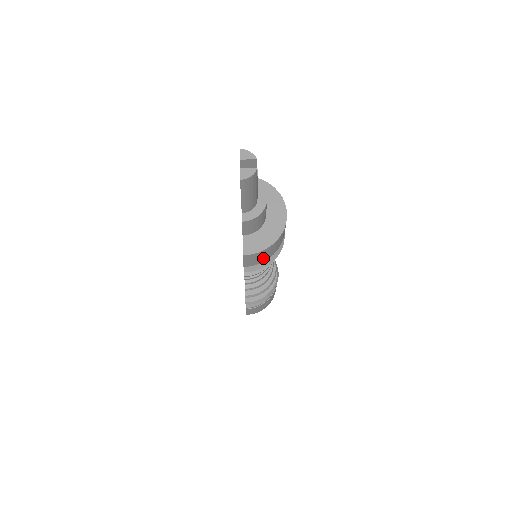
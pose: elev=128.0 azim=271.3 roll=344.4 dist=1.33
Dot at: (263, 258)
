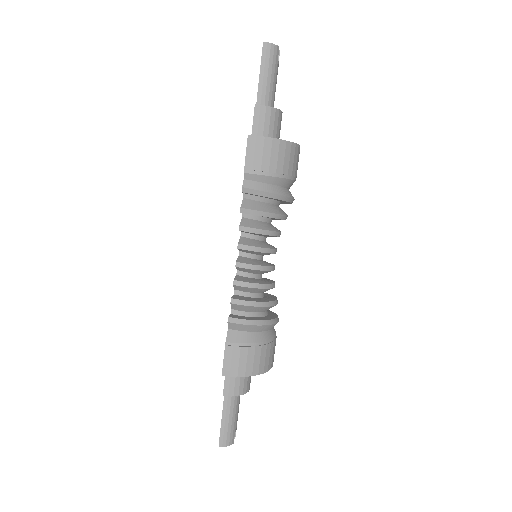
Dot at: (268, 162)
